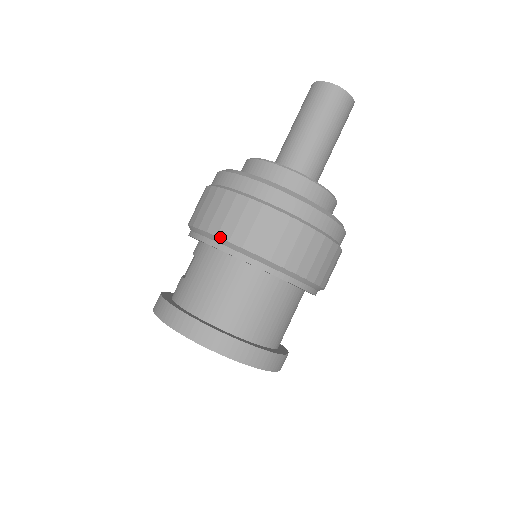
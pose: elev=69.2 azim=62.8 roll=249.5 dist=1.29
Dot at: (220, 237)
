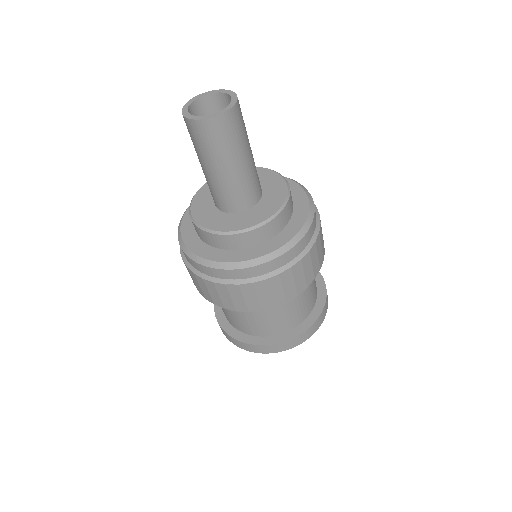
Dot at: (217, 305)
